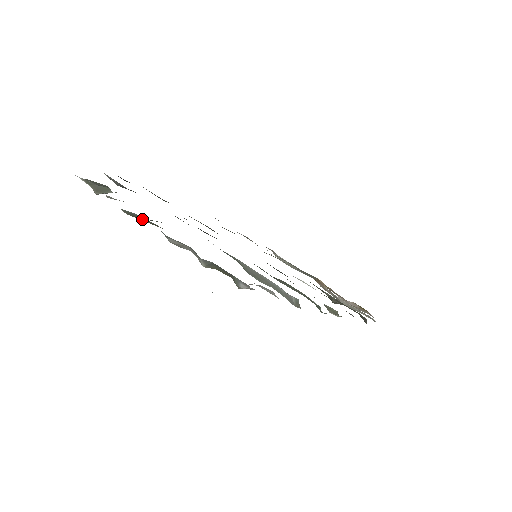
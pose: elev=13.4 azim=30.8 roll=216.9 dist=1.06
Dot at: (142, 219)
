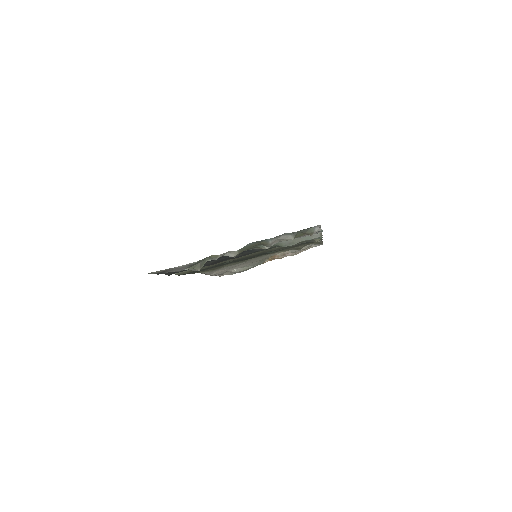
Dot at: (249, 247)
